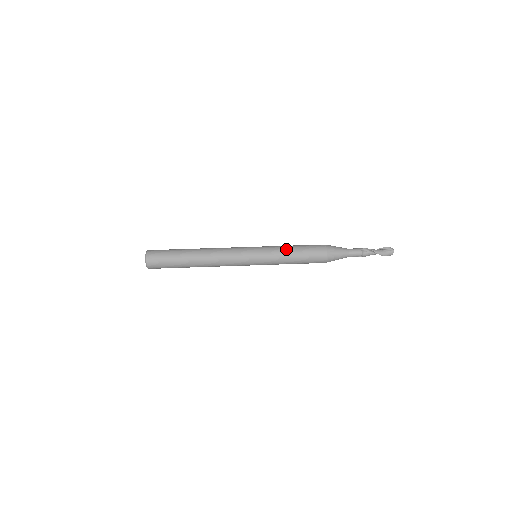
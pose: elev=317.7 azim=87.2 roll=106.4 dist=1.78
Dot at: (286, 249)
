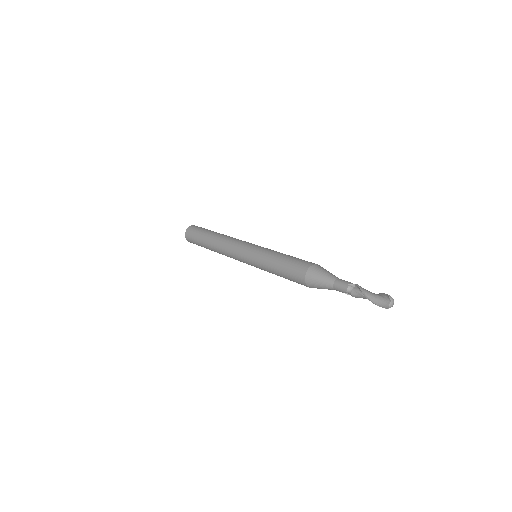
Dot at: (275, 254)
